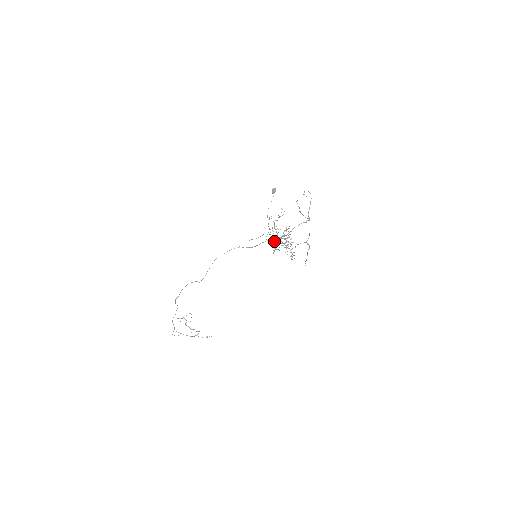
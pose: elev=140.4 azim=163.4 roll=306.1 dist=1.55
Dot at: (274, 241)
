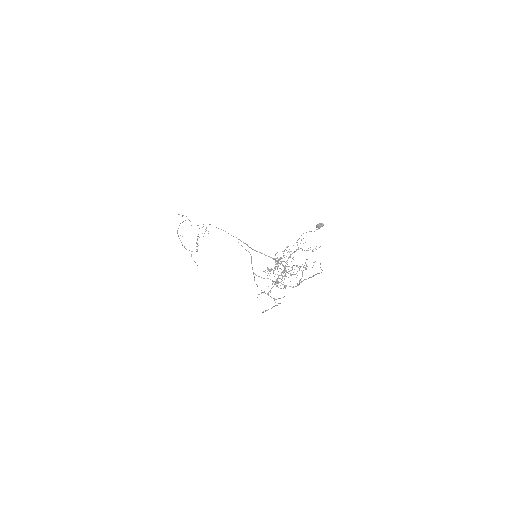
Dot at: occluded
